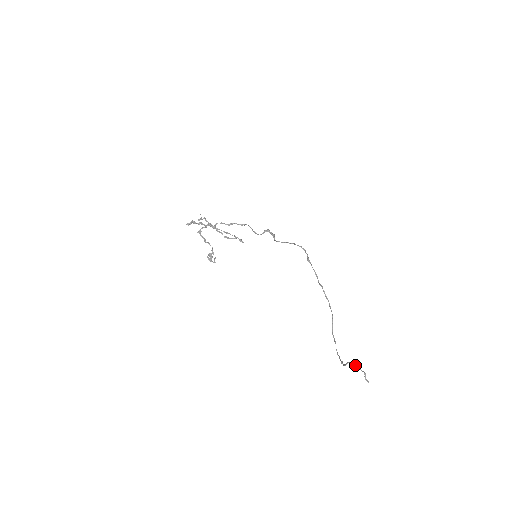
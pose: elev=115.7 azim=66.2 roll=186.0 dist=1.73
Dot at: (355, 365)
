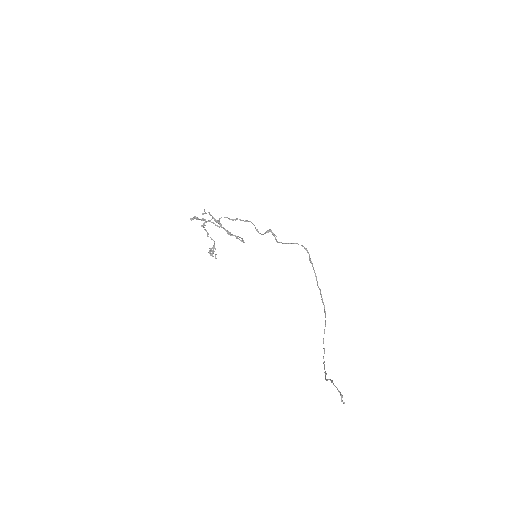
Dot at: (334, 385)
